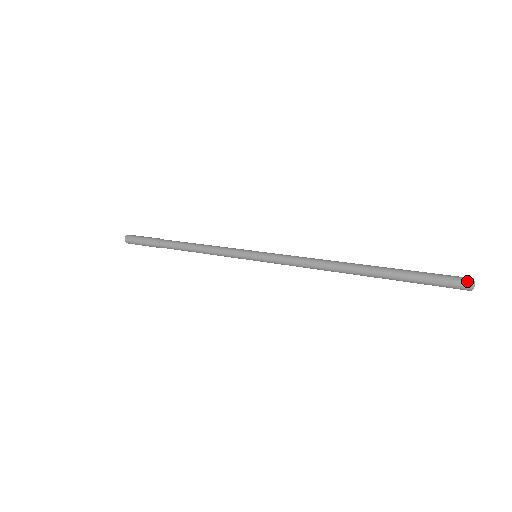
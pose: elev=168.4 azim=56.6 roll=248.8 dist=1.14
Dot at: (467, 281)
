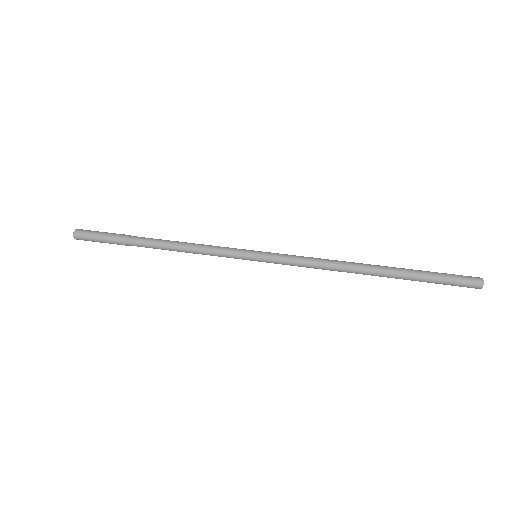
Dot at: (479, 280)
